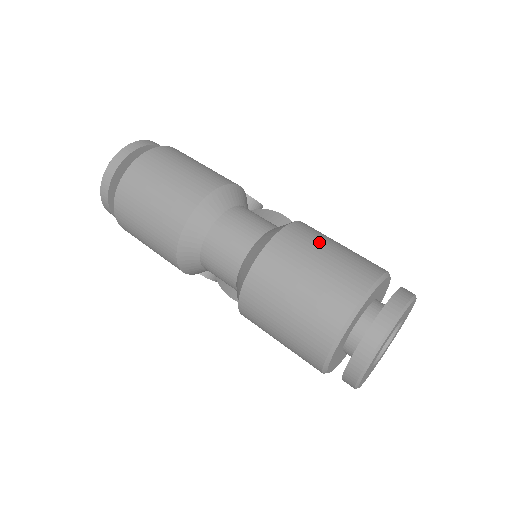
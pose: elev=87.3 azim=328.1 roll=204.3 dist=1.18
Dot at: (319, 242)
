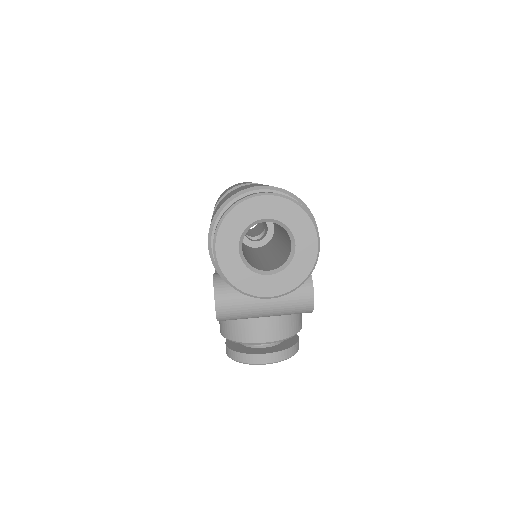
Dot at: occluded
